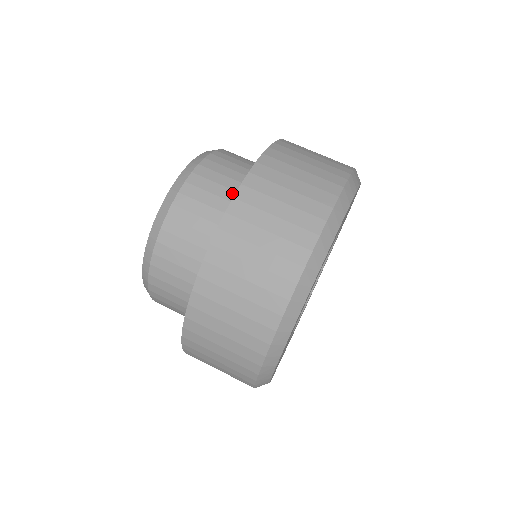
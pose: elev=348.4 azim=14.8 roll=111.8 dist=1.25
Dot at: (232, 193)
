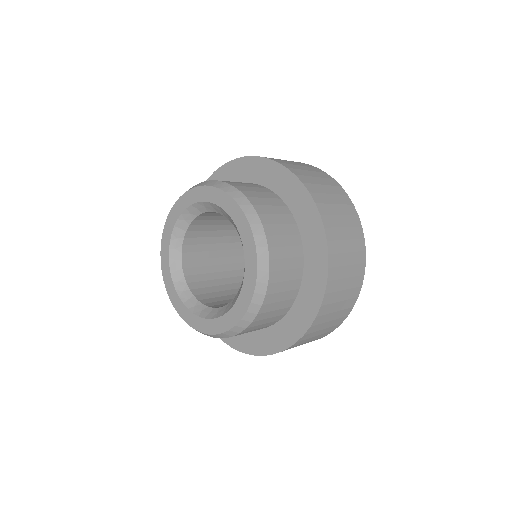
Dot at: (296, 249)
